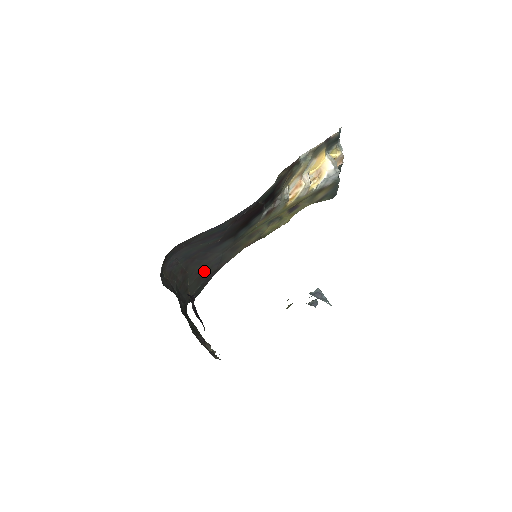
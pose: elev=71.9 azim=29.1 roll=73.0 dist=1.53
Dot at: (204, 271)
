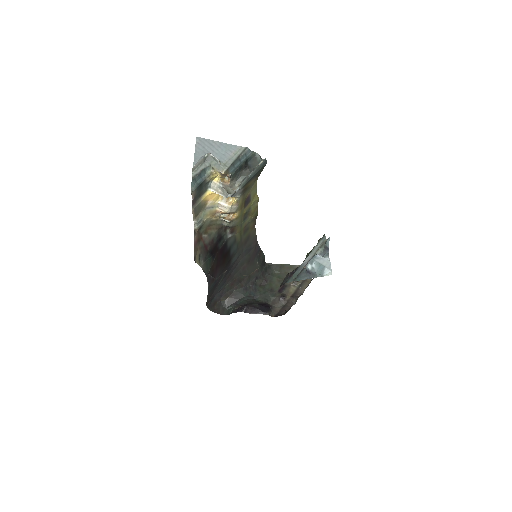
Dot at: (247, 260)
